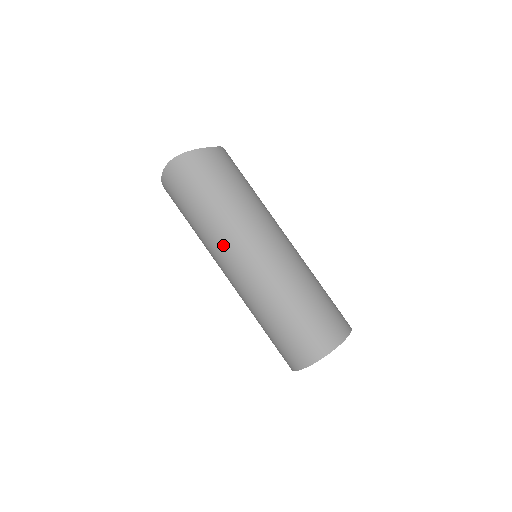
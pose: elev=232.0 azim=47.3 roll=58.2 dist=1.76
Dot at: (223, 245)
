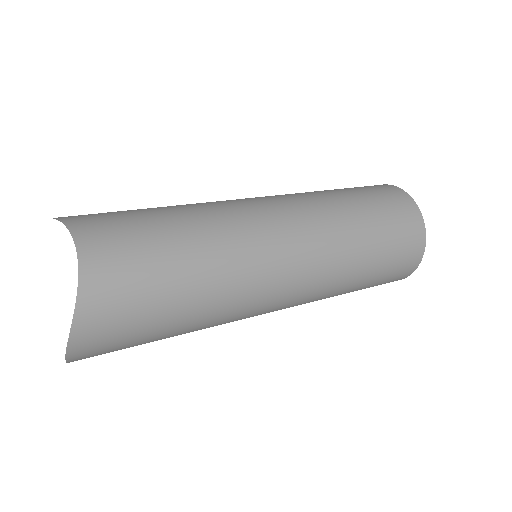
Dot at: (239, 318)
